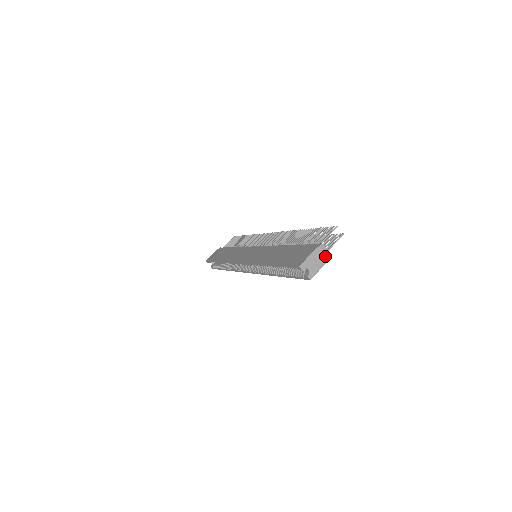
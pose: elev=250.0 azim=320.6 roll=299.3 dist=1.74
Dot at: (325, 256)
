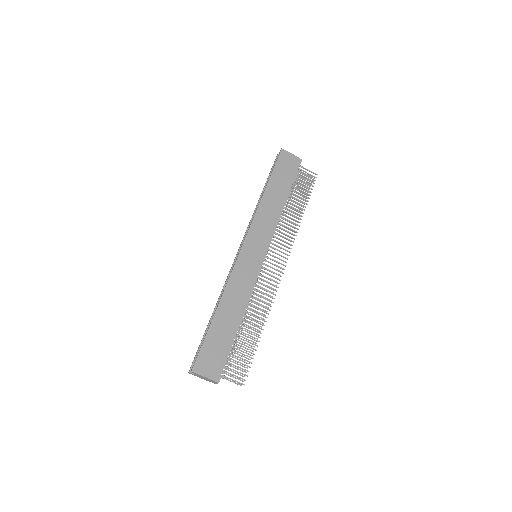
Dot at: (212, 382)
